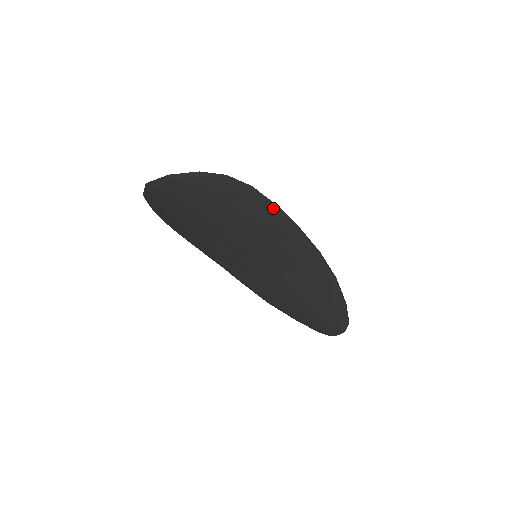
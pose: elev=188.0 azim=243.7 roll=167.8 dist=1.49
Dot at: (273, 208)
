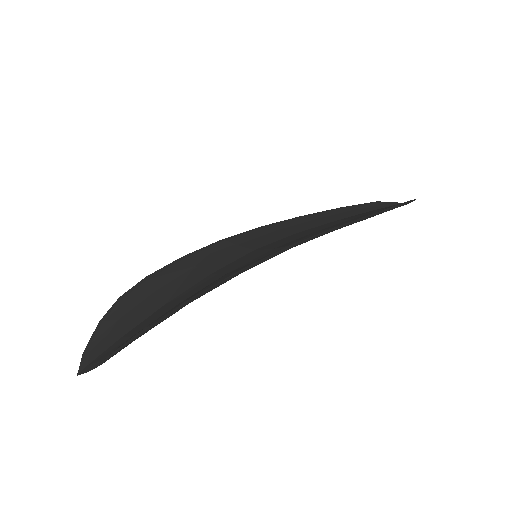
Dot at: occluded
